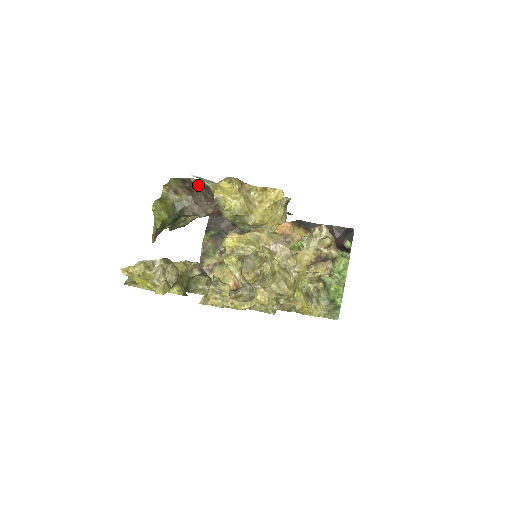
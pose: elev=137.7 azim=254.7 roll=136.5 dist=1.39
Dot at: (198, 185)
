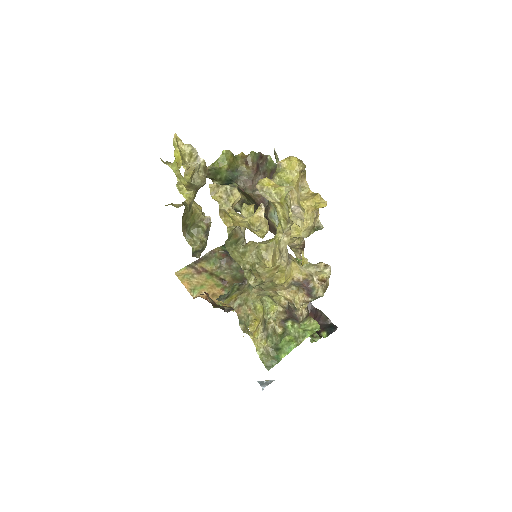
Dot at: (268, 166)
